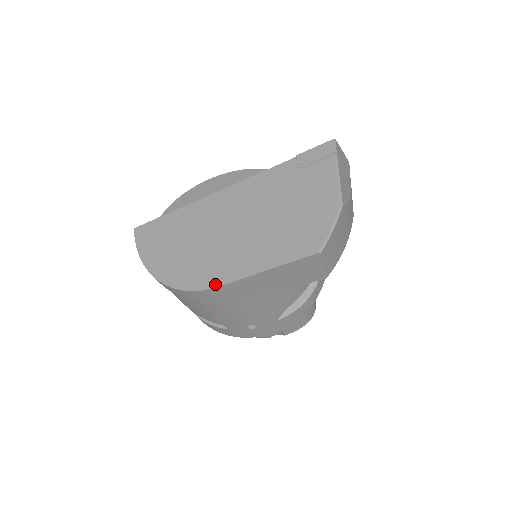
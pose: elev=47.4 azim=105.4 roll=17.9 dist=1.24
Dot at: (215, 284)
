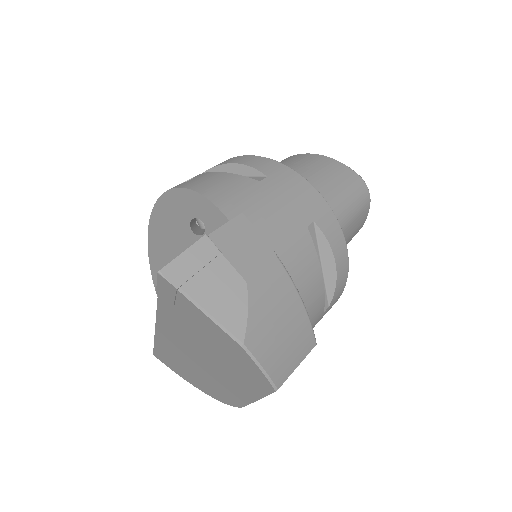
Dot at: (240, 405)
